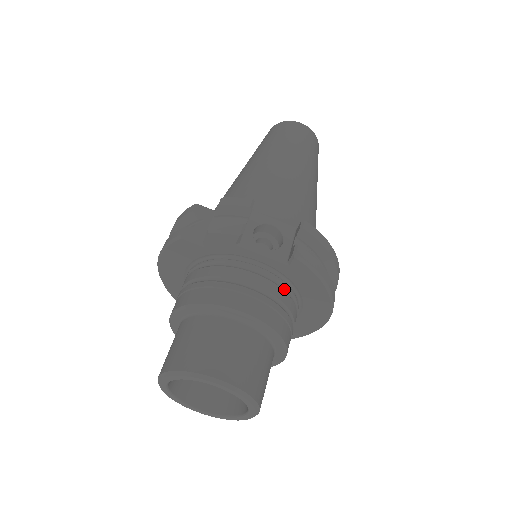
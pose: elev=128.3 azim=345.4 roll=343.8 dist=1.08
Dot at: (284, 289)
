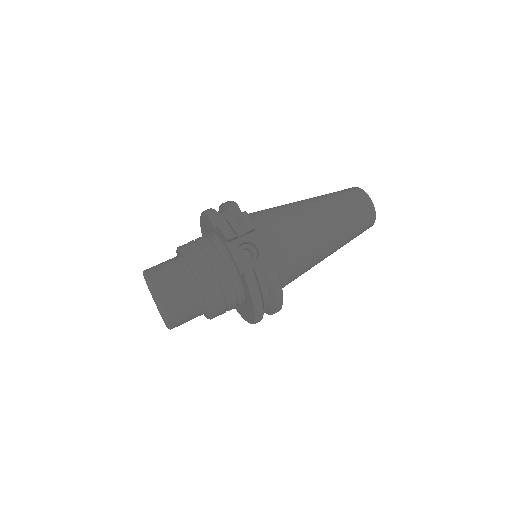
Dot at: (235, 285)
